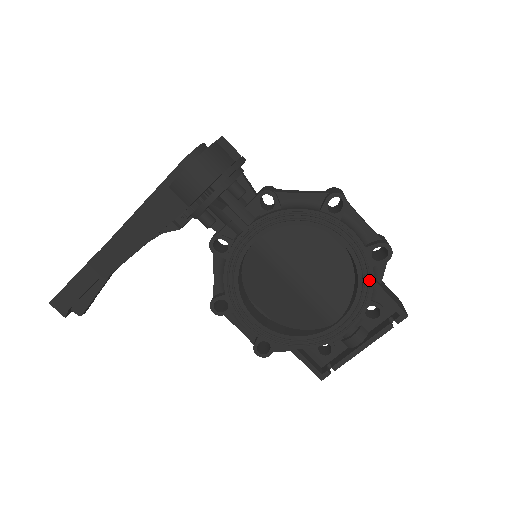
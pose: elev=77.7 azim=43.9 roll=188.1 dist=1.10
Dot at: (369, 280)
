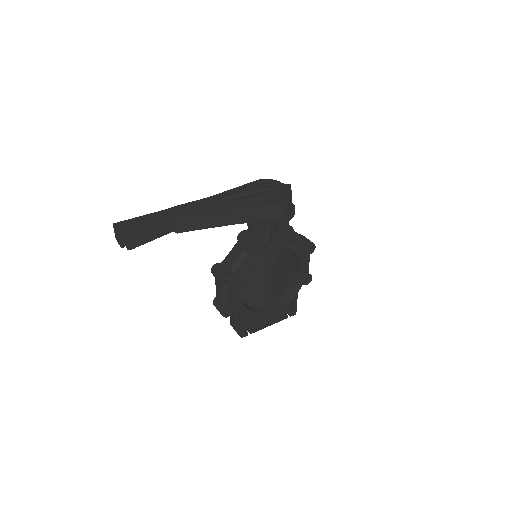
Dot at: (297, 292)
